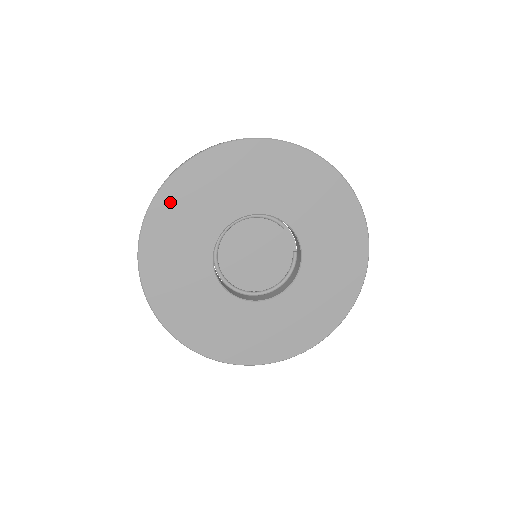
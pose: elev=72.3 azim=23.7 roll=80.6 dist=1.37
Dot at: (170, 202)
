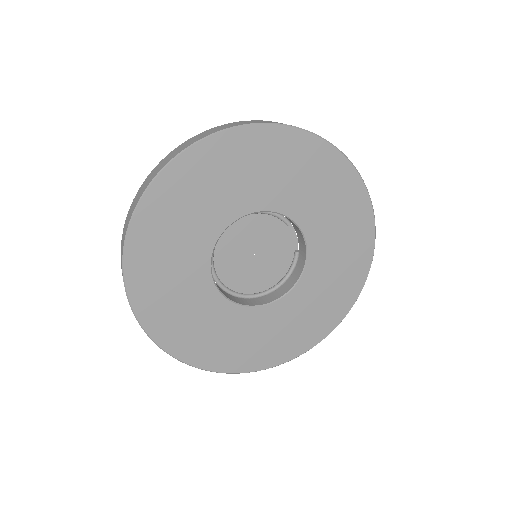
Dot at: (167, 194)
